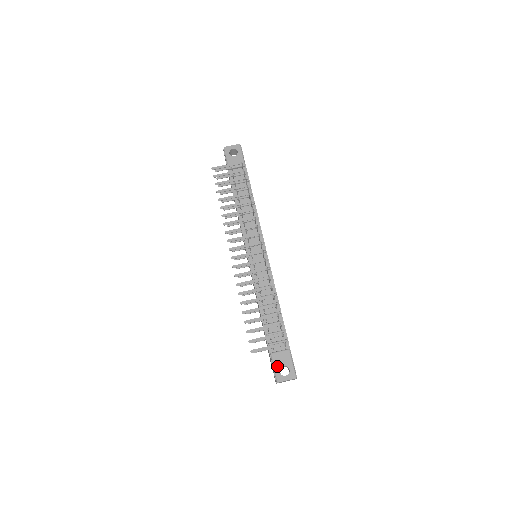
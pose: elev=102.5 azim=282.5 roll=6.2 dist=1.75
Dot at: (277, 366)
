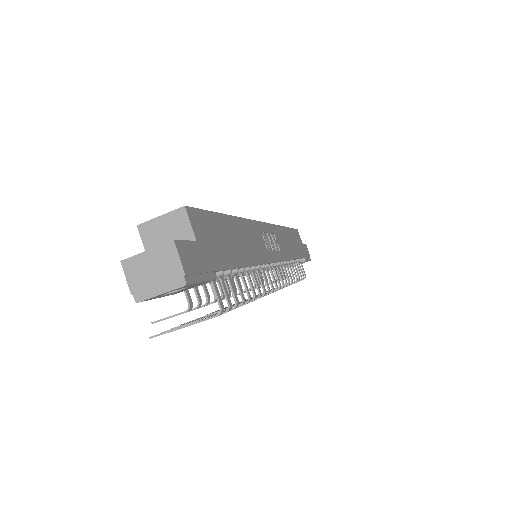
Dot at: occluded
